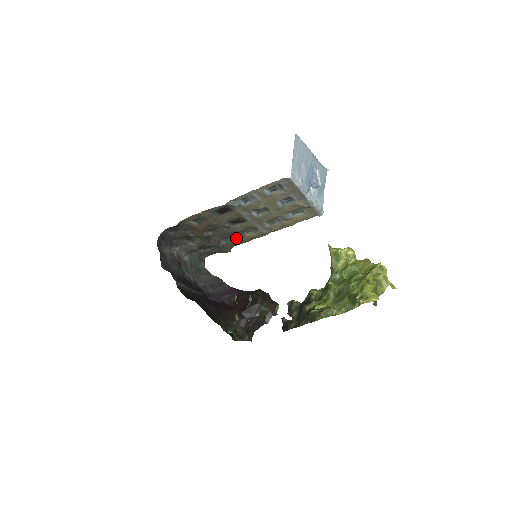
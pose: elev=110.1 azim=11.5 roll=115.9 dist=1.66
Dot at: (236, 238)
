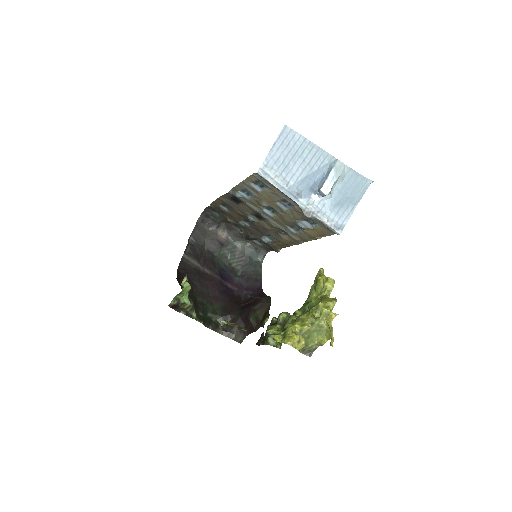
Dot at: (277, 238)
